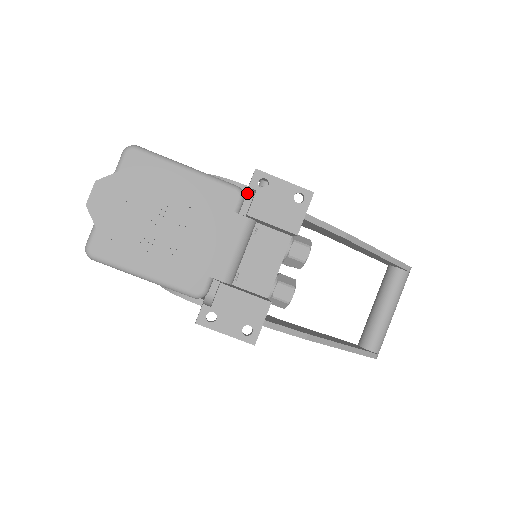
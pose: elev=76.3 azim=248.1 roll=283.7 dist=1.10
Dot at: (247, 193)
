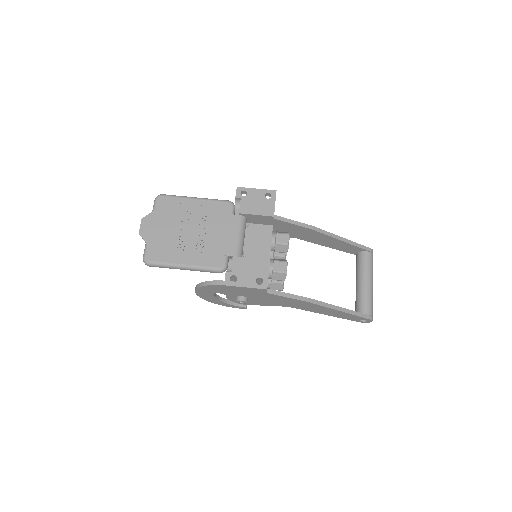
Dot at: (236, 204)
